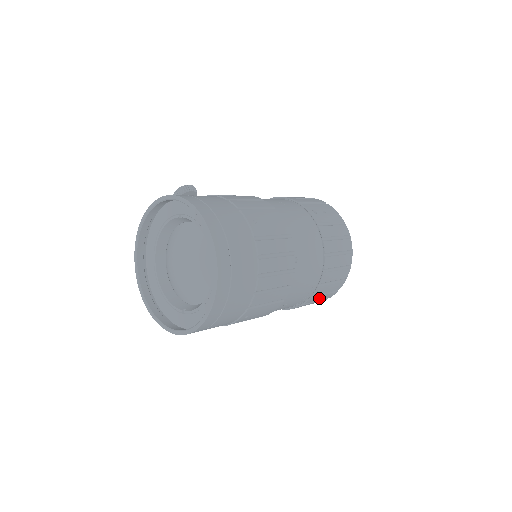
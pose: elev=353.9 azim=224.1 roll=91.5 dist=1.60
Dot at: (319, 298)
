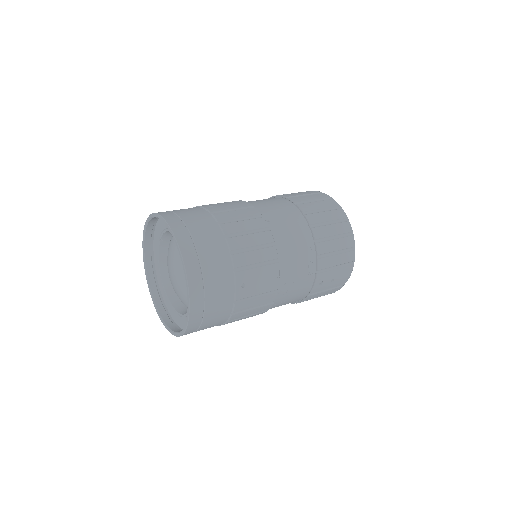
Dot at: (333, 261)
